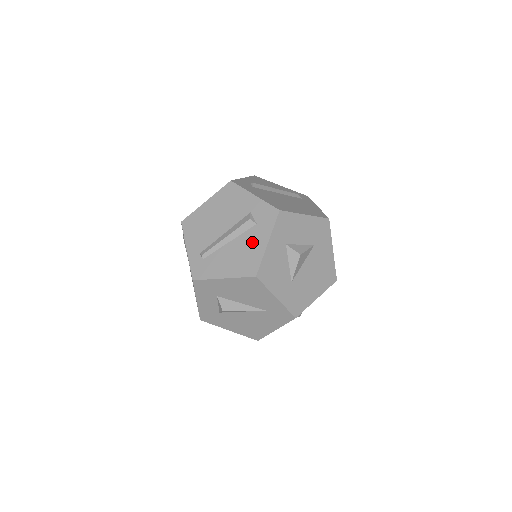
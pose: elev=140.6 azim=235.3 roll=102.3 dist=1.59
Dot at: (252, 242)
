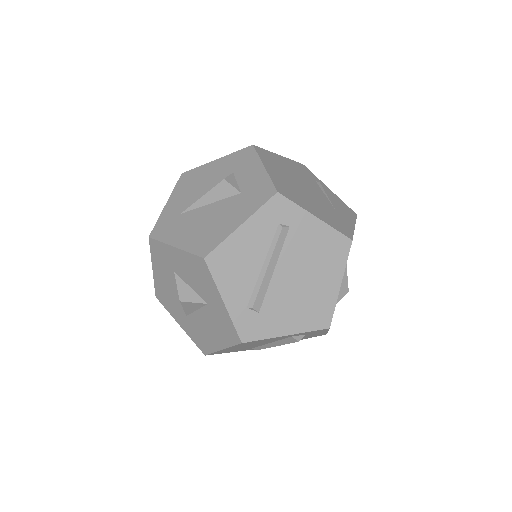
Dot at: occluded
